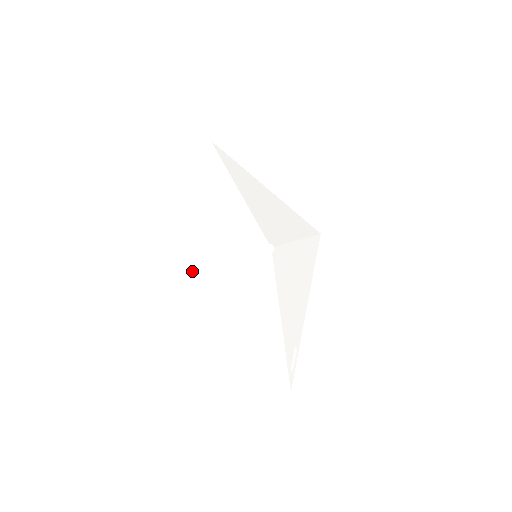
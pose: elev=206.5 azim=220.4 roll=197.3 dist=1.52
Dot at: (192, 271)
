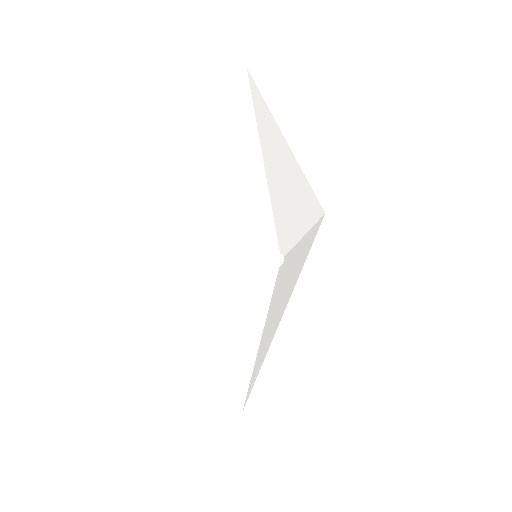
Dot at: (178, 287)
